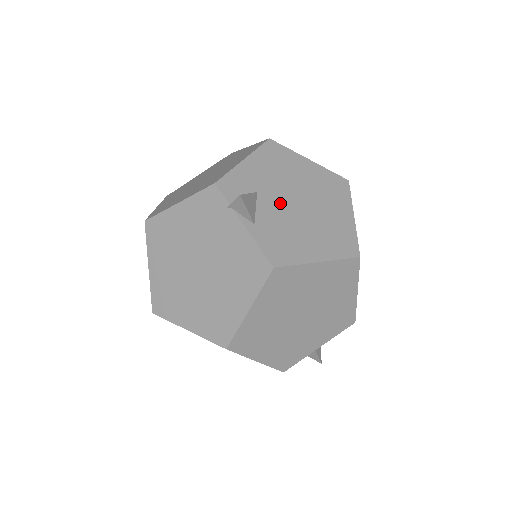
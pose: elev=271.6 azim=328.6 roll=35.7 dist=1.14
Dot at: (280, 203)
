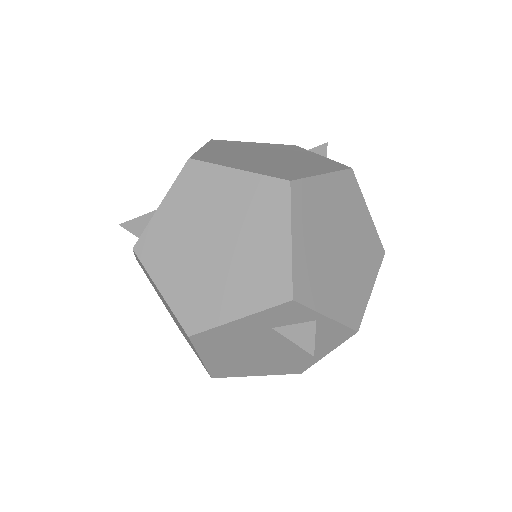
Dot at: occluded
